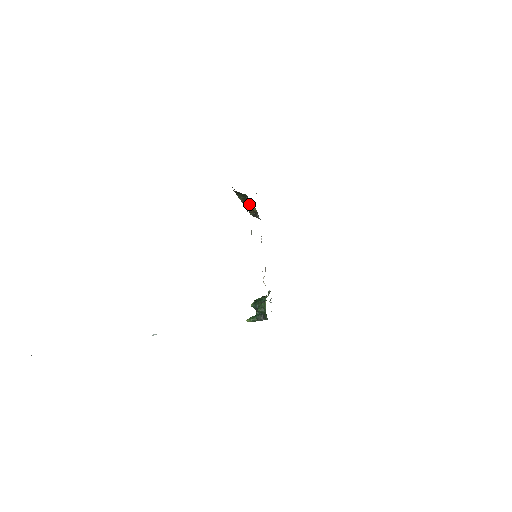
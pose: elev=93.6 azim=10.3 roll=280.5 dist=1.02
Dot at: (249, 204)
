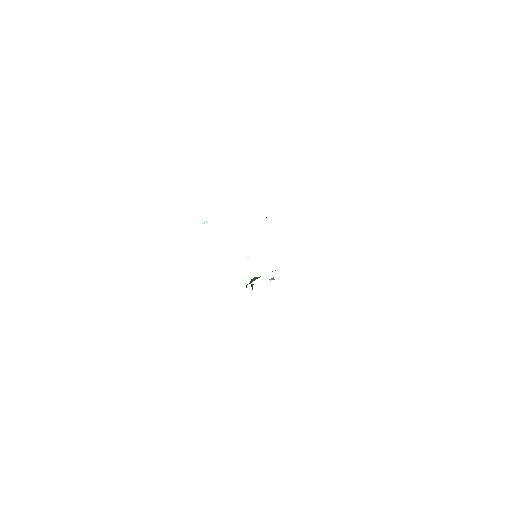
Dot at: occluded
